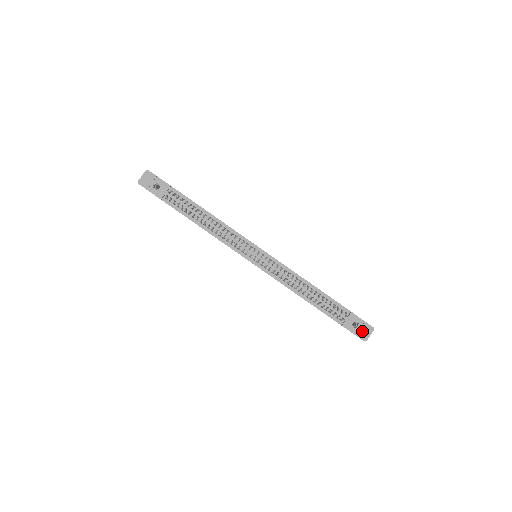
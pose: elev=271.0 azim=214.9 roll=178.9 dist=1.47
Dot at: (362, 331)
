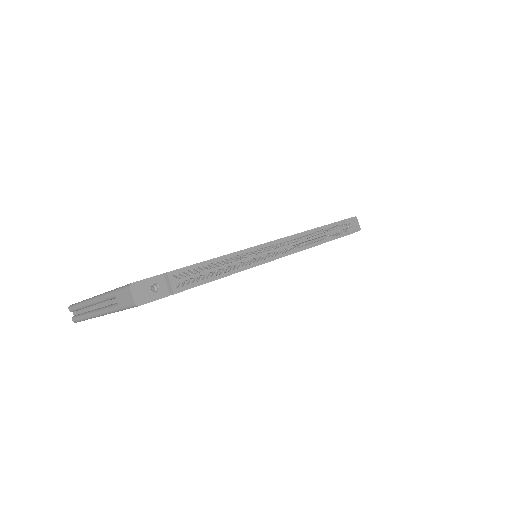
Dot at: (354, 226)
